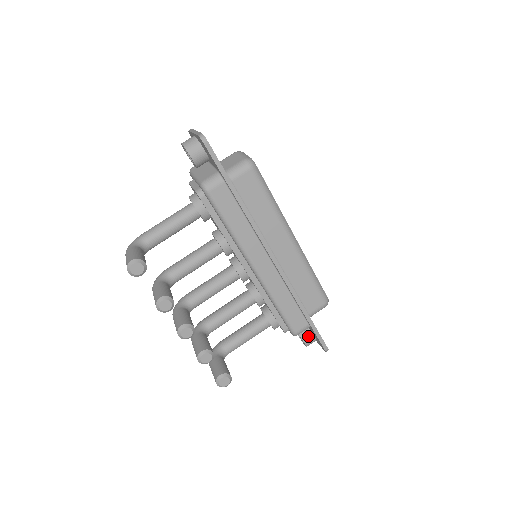
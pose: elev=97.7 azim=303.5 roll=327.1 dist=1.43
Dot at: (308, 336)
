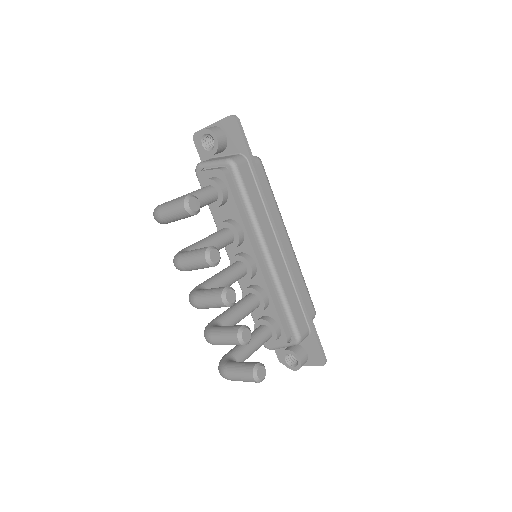
Dot at: (302, 353)
